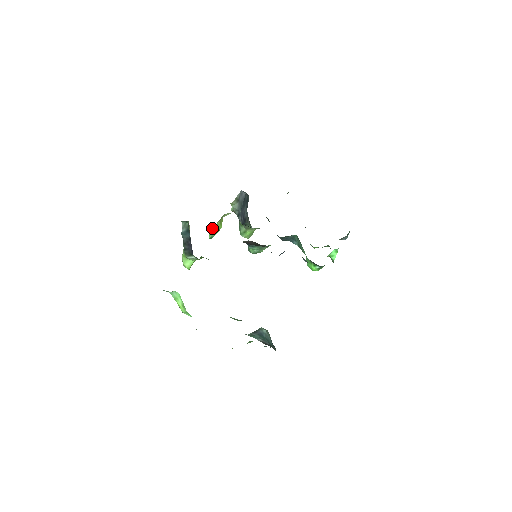
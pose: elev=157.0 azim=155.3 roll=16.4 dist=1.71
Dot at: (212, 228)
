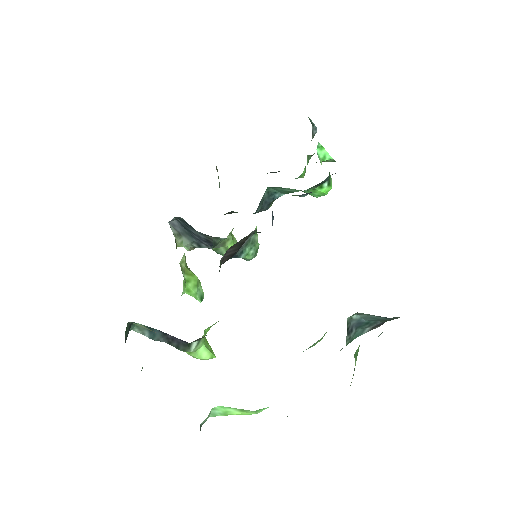
Dot at: (187, 290)
